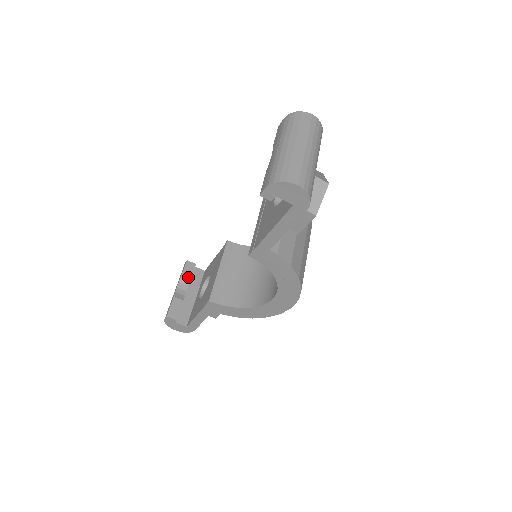
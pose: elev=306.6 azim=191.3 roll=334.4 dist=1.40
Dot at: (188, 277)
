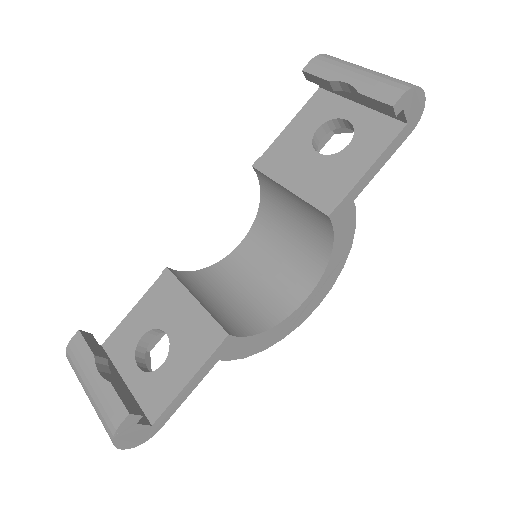
Dot at: (100, 352)
